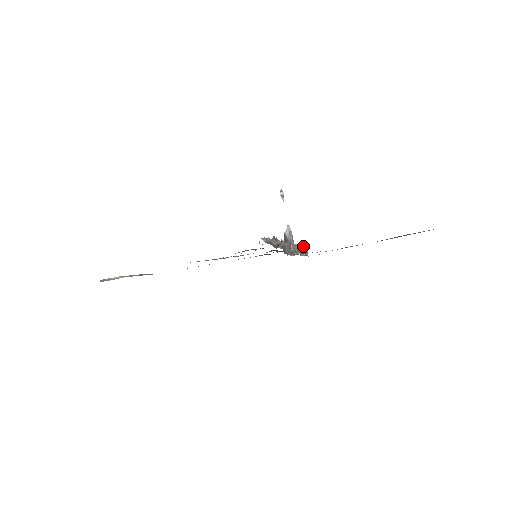
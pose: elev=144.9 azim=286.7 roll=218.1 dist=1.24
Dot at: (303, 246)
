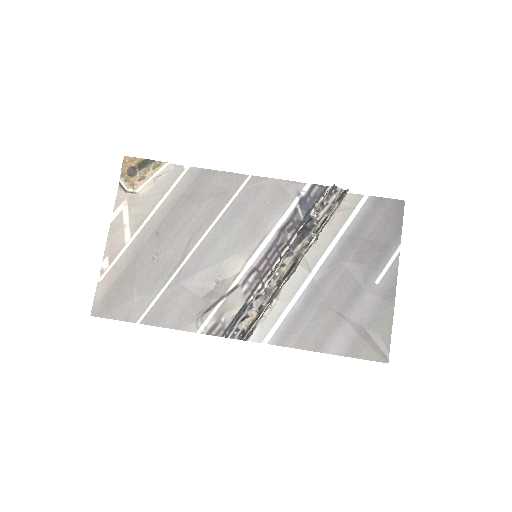
Dot at: (333, 210)
